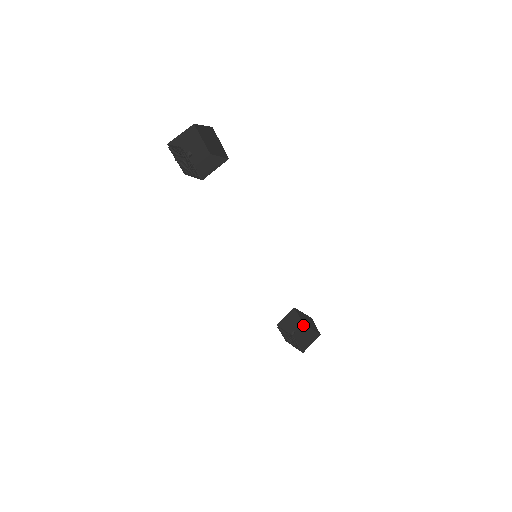
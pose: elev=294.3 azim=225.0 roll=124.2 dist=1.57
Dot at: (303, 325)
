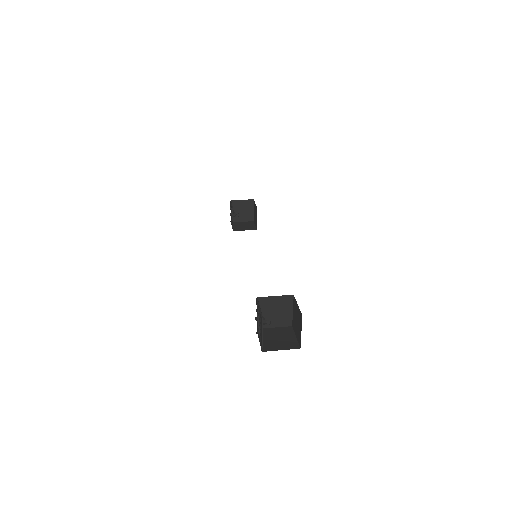
Dot at: (298, 346)
